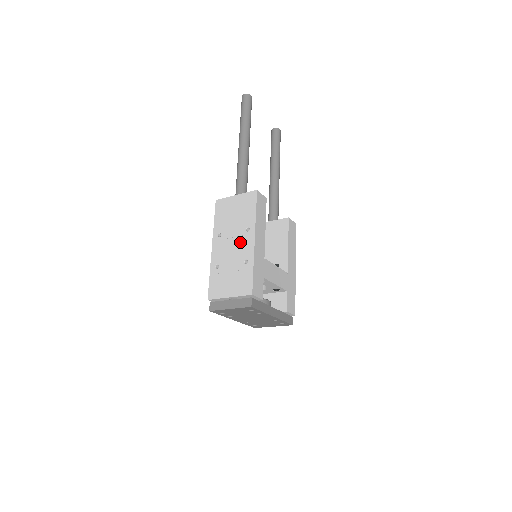
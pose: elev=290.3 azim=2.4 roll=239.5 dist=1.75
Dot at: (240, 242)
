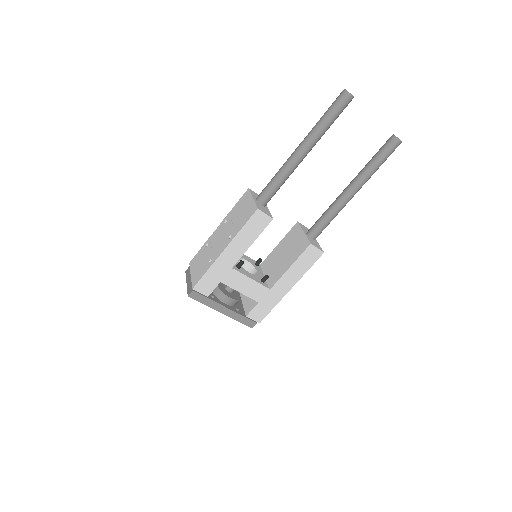
Dot at: (222, 241)
